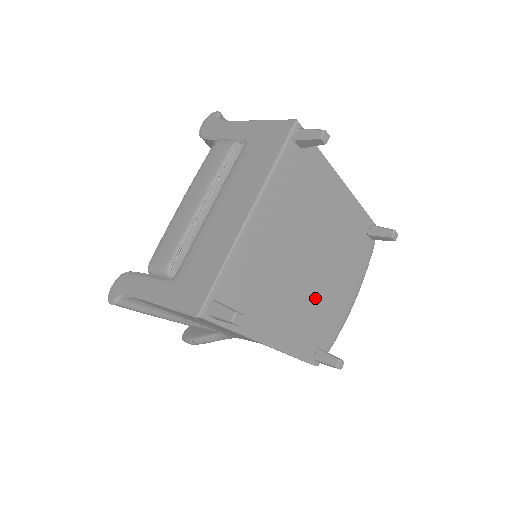
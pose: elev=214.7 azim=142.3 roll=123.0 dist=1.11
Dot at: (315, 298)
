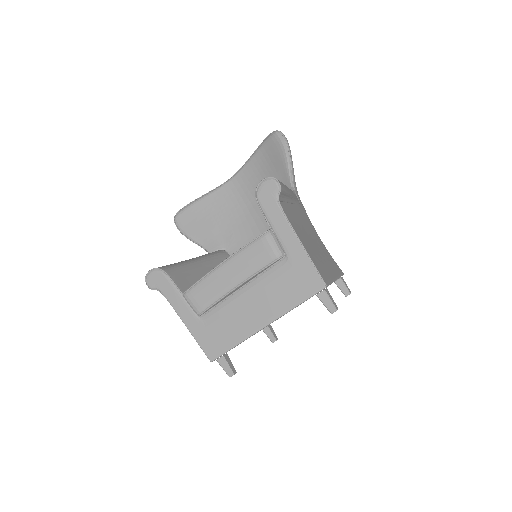
Dot at: occluded
